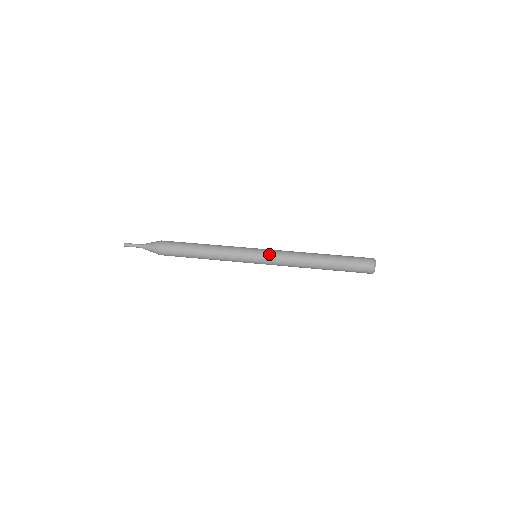
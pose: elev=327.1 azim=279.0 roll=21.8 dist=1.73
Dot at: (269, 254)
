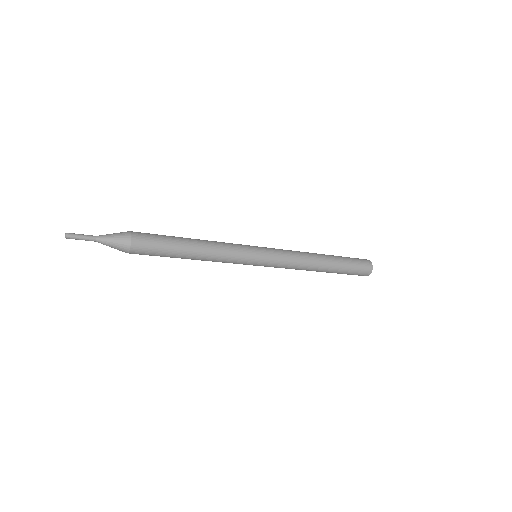
Dot at: occluded
